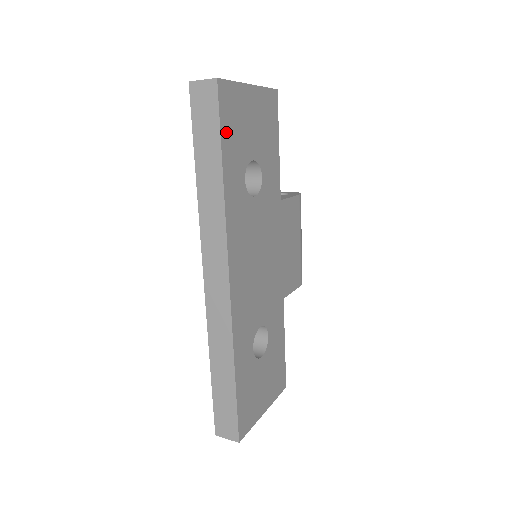
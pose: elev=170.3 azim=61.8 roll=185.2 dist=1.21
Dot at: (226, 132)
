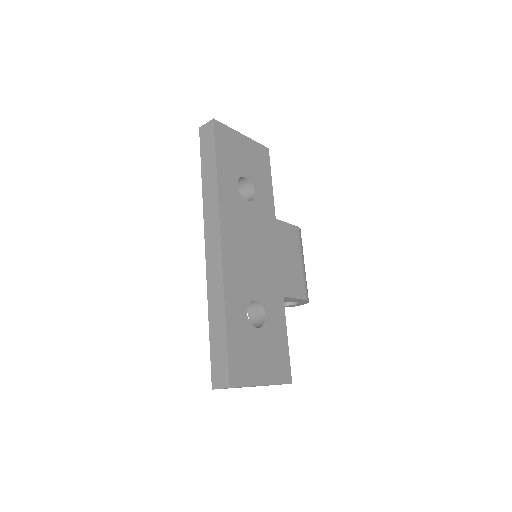
Dot at: (220, 149)
